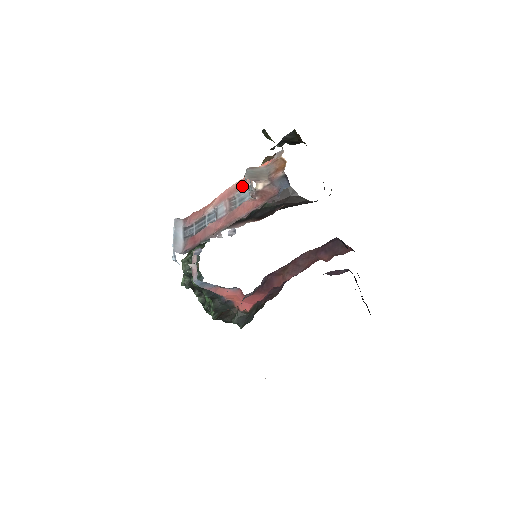
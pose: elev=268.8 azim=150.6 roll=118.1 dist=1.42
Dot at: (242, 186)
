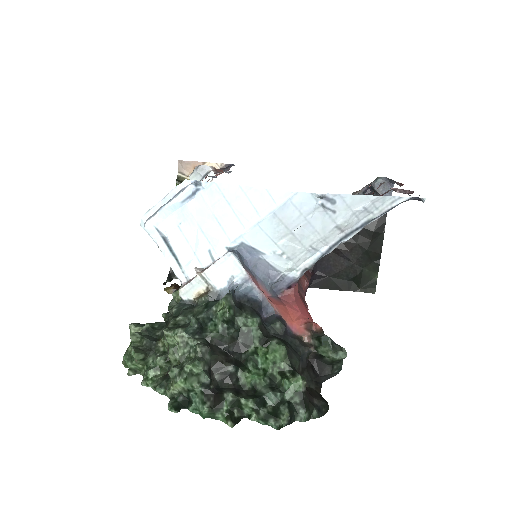
Dot at: occluded
